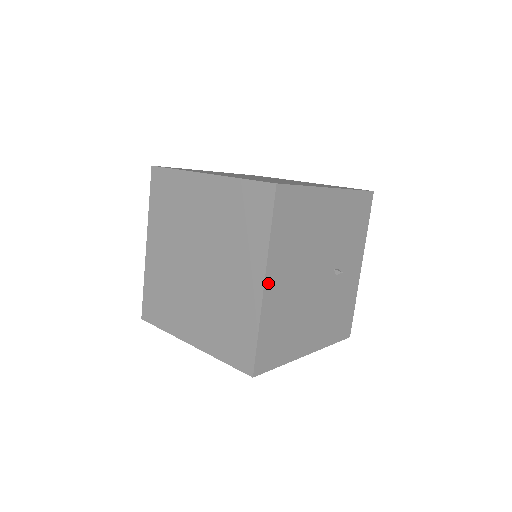
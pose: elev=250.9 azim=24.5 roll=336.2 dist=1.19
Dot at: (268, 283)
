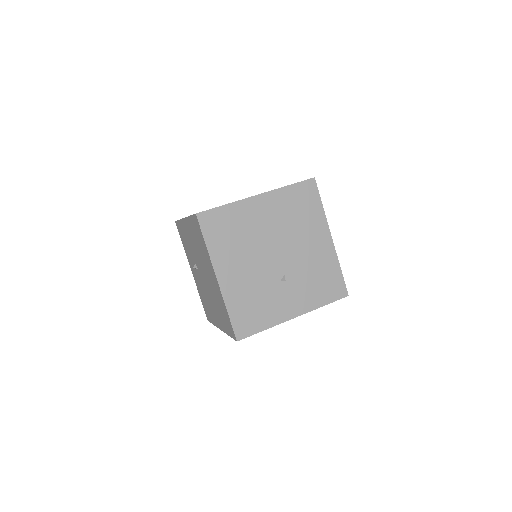
Dot at: (260, 198)
